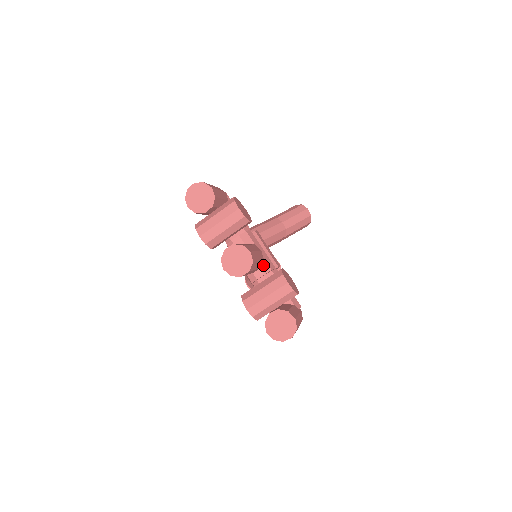
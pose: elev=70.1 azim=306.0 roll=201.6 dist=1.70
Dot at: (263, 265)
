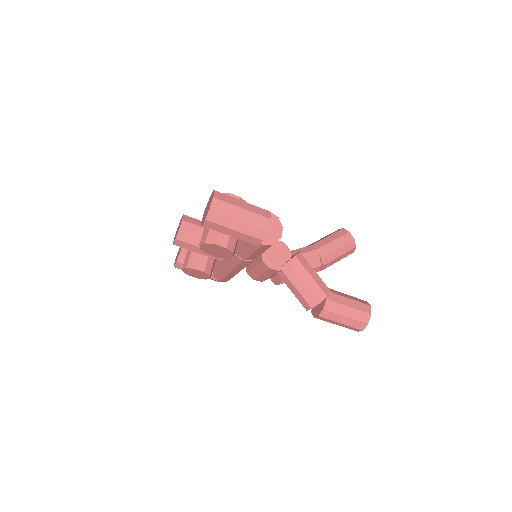
Dot at: occluded
